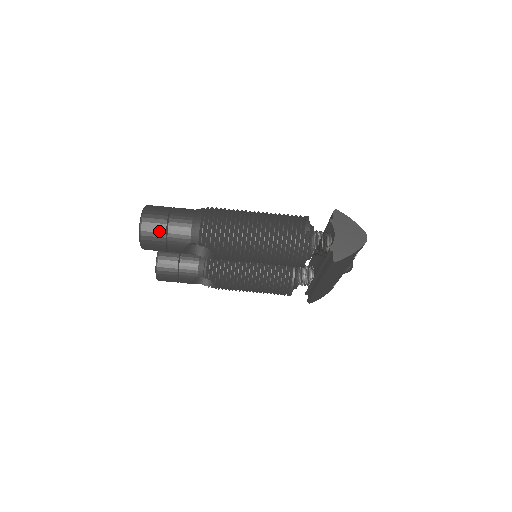
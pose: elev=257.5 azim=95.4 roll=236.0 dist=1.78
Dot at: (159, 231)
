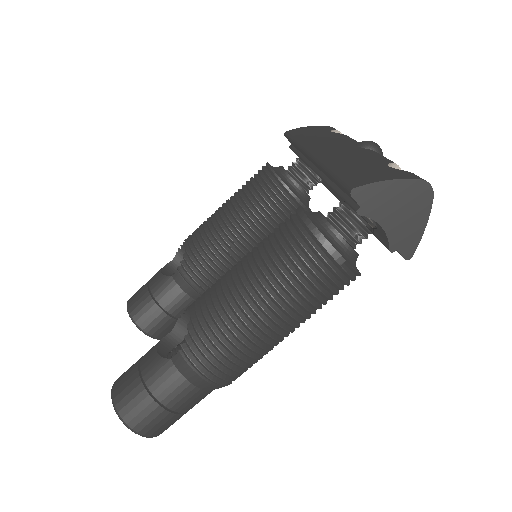
Dot at: (171, 421)
